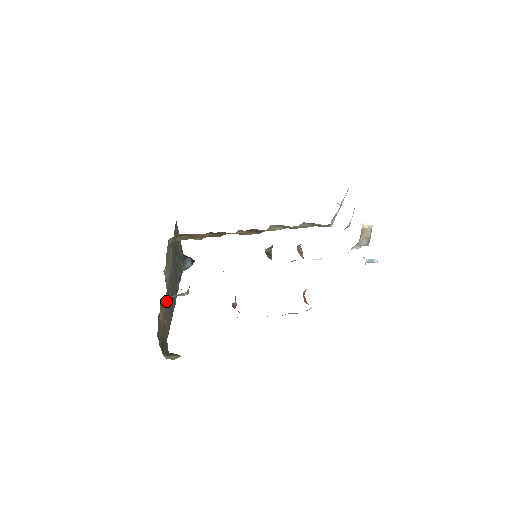
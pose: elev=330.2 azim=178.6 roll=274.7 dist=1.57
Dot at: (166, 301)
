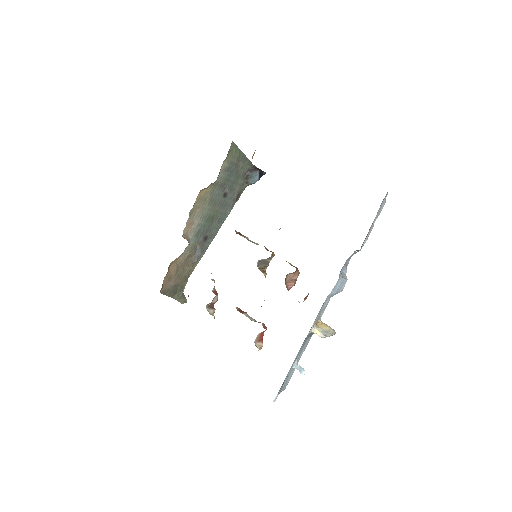
Dot at: (189, 250)
